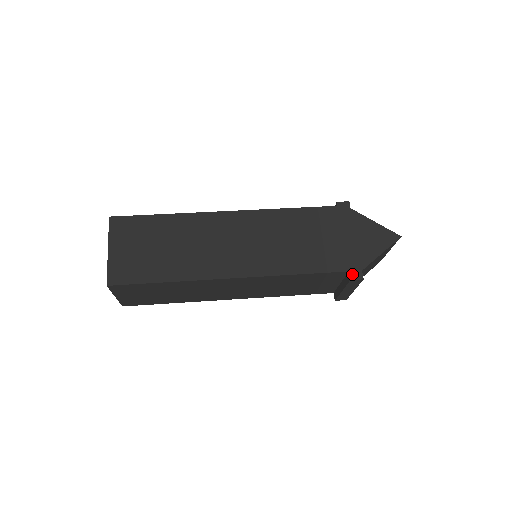
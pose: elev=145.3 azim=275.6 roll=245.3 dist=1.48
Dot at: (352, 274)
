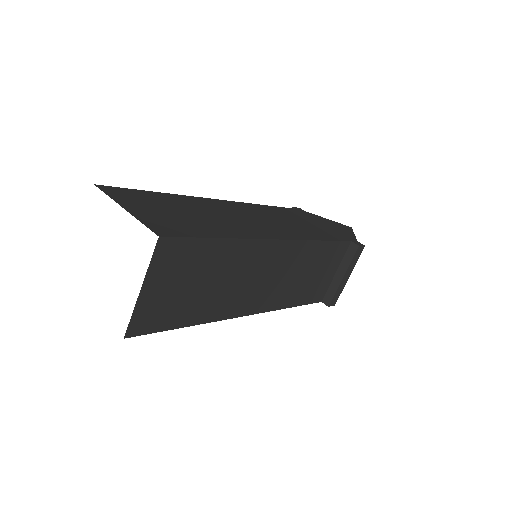
Dot at: (355, 243)
